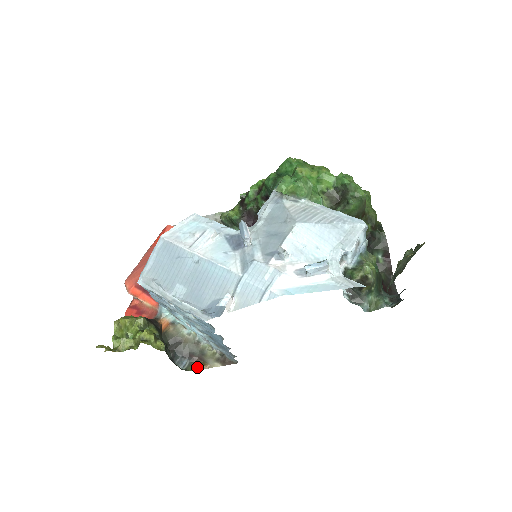
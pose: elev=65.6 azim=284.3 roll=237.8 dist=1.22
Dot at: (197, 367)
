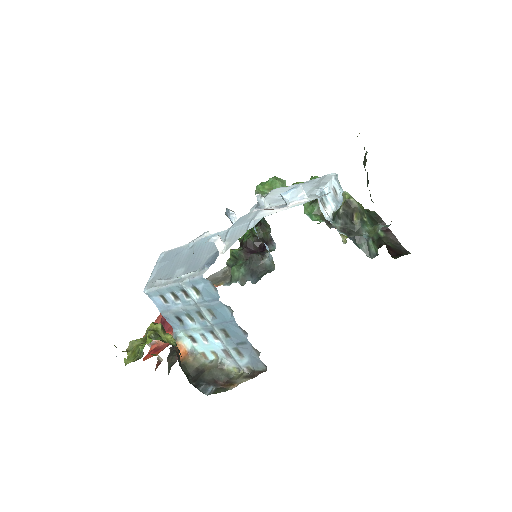
Dot at: (224, 390)
